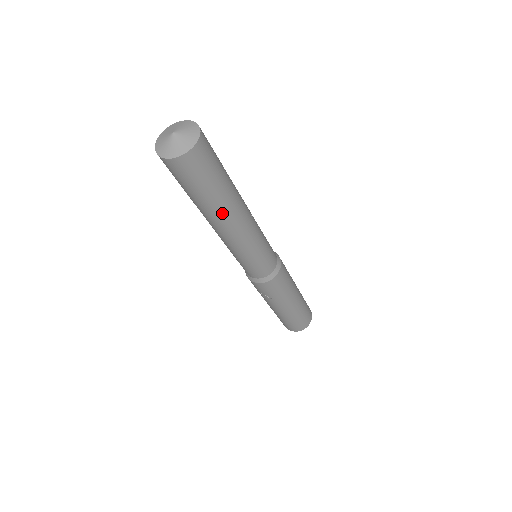
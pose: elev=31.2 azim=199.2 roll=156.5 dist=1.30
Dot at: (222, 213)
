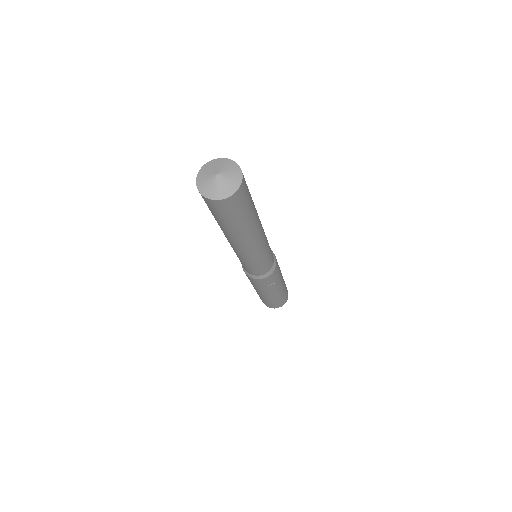
Dot at: (256, 222)
